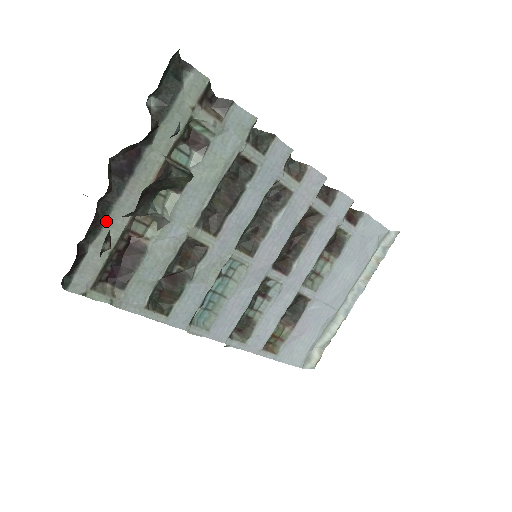
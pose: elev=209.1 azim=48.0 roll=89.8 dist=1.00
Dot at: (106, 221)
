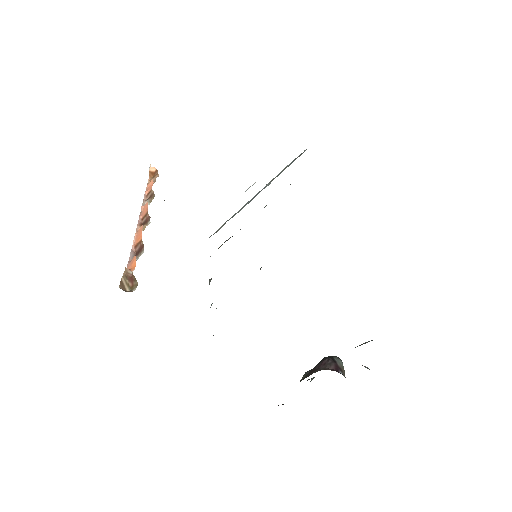
Dot at: occluded
